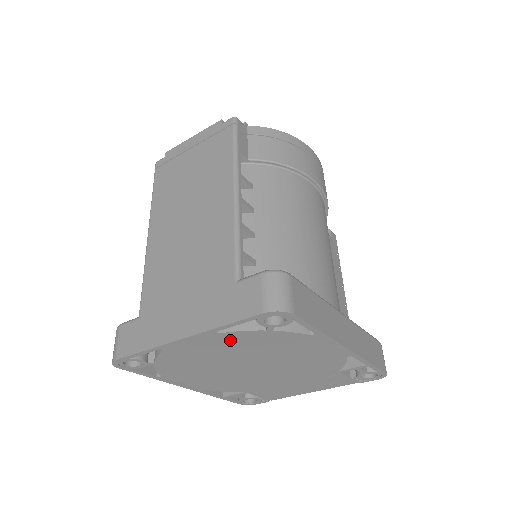
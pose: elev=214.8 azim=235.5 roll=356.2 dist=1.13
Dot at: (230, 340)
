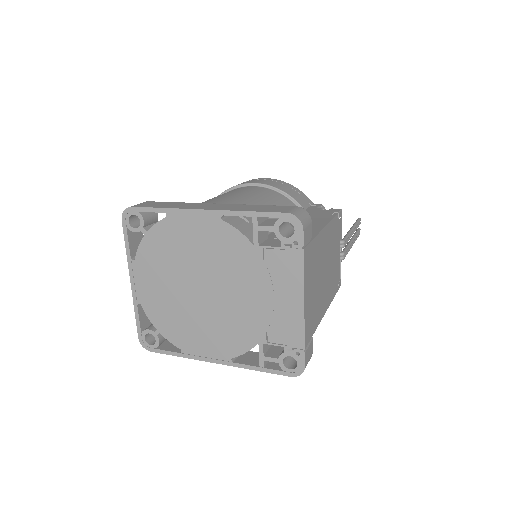
Dot at: (147, 263)
